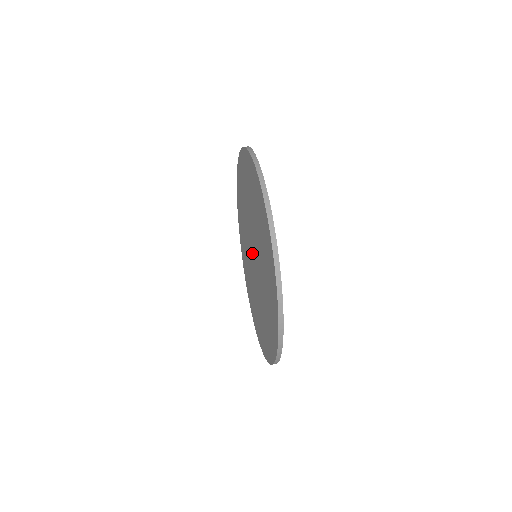
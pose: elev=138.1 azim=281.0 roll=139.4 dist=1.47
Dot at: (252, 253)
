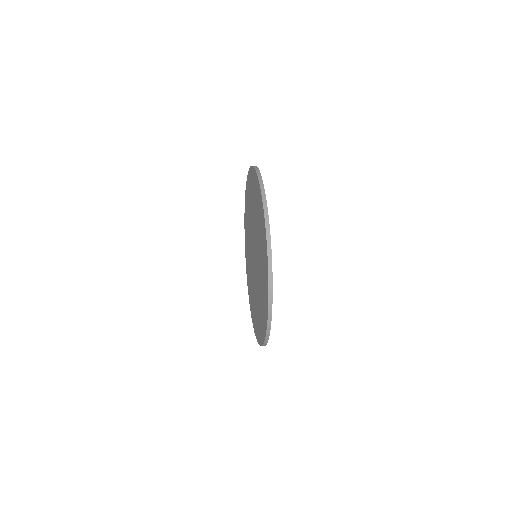
Dot at: (253, 257)
